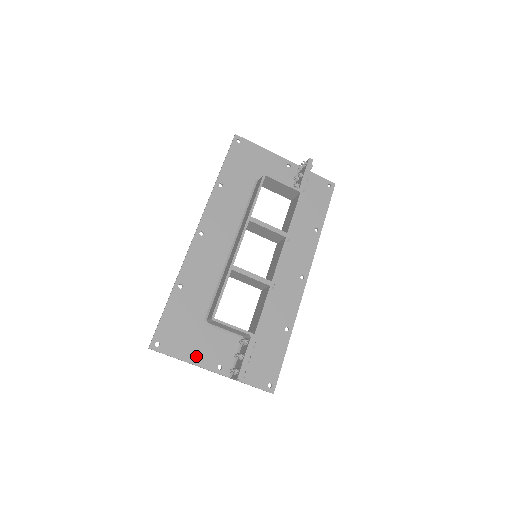
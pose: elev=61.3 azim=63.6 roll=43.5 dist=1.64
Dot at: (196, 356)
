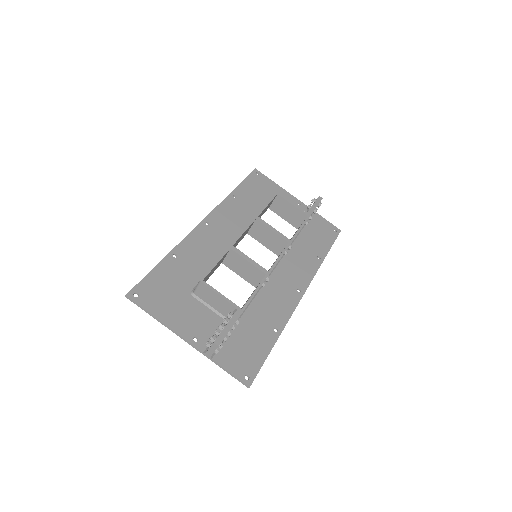
Dot at: (173, 320)
